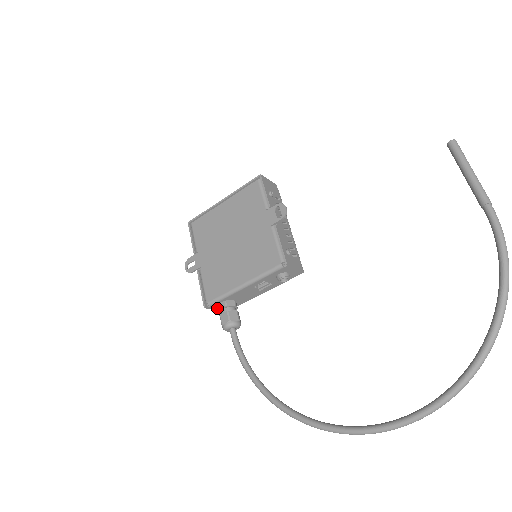
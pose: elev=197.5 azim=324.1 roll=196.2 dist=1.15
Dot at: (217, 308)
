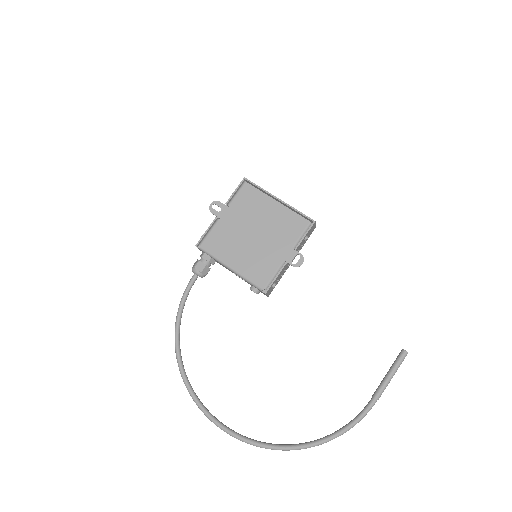
Dot at: occluded
